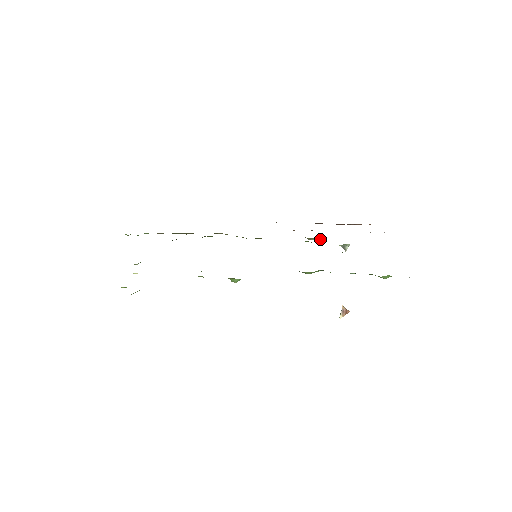
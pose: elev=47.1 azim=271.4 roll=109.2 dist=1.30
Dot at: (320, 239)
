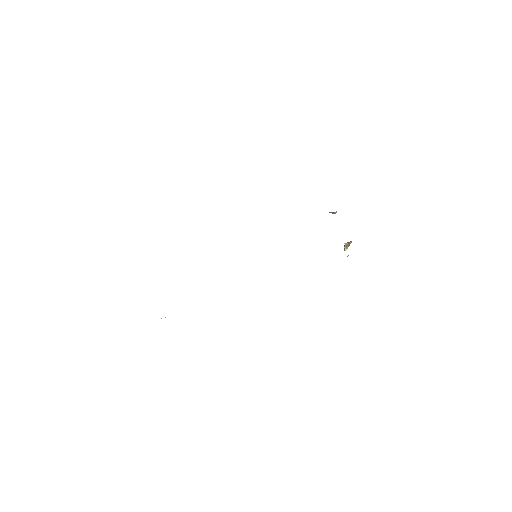
Dot at: occluded
